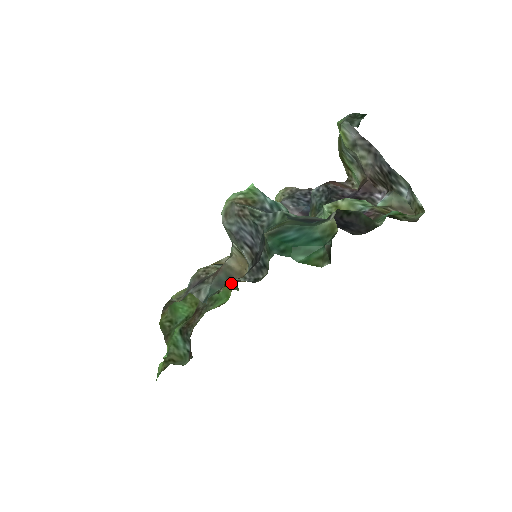
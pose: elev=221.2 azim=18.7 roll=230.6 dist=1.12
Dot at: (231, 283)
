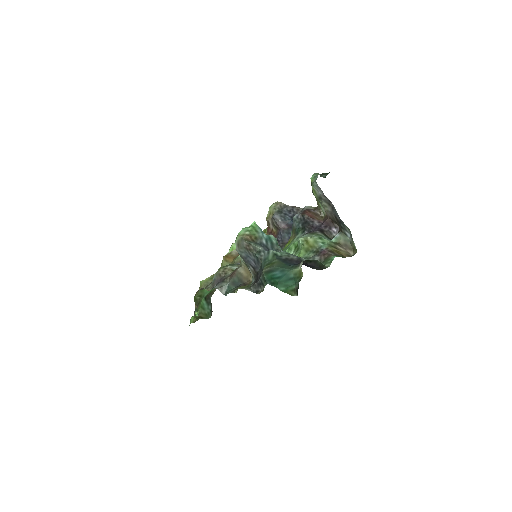
Dot at: occluded
